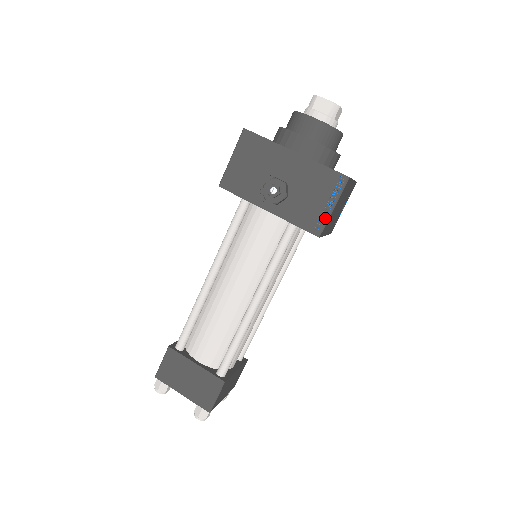
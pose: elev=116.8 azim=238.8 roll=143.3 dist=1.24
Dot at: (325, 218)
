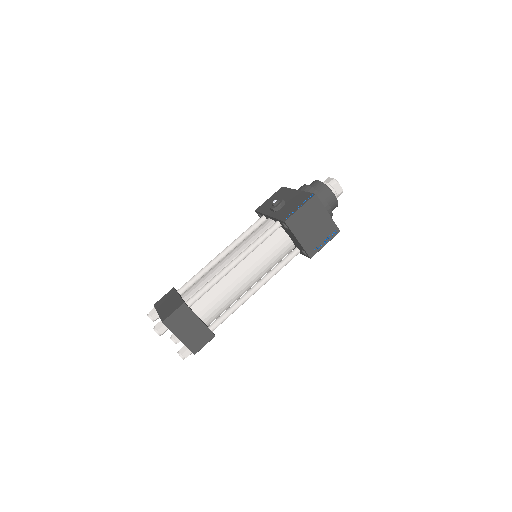
Dot at: (293, 213)
